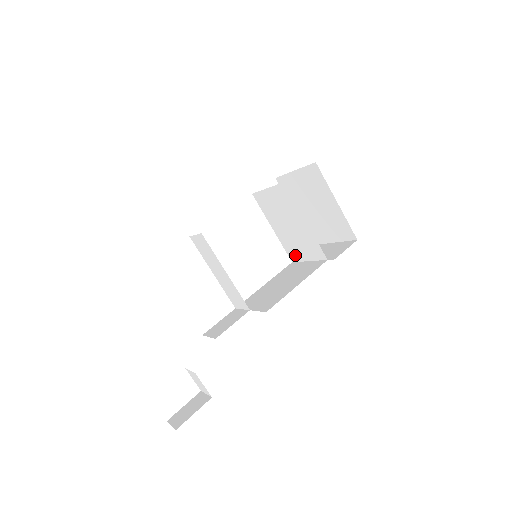
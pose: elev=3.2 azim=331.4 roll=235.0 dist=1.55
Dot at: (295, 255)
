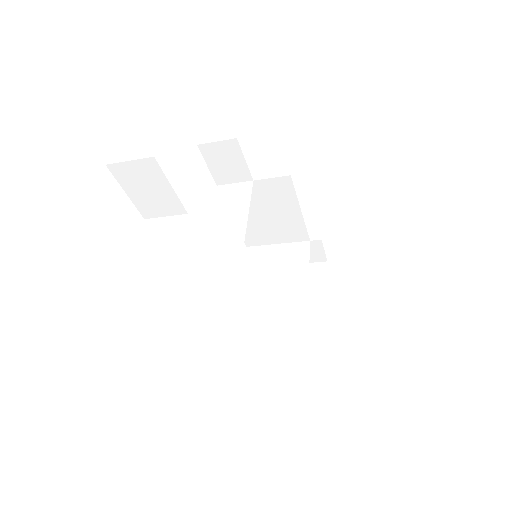
Dot at: (251, 317)
